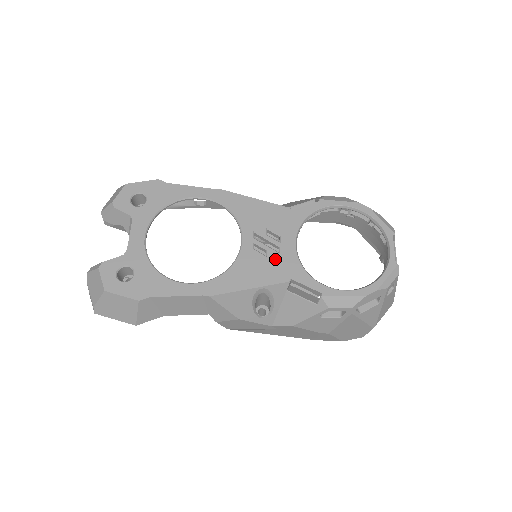
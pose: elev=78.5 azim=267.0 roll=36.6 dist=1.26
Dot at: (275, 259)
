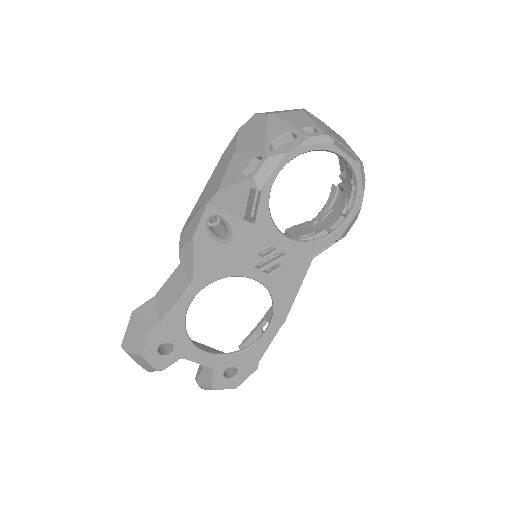
Dot at: (289, 262)
